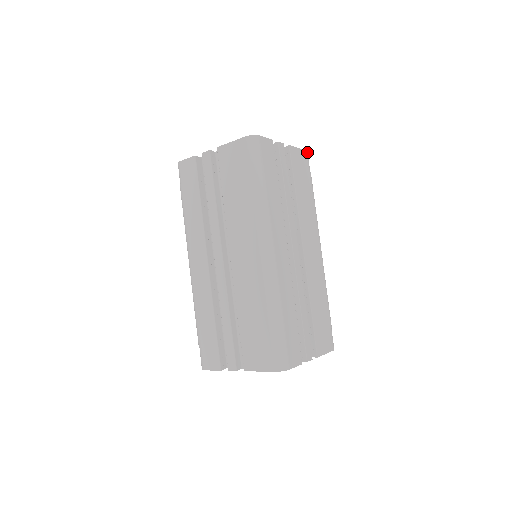
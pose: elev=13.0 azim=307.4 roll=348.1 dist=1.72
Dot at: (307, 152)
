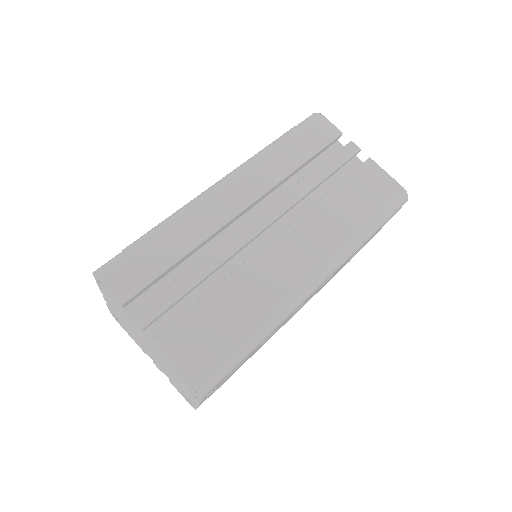
Dot at: (404, 190)
